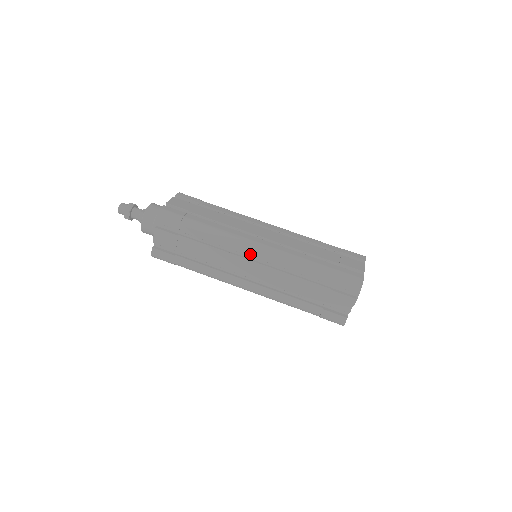
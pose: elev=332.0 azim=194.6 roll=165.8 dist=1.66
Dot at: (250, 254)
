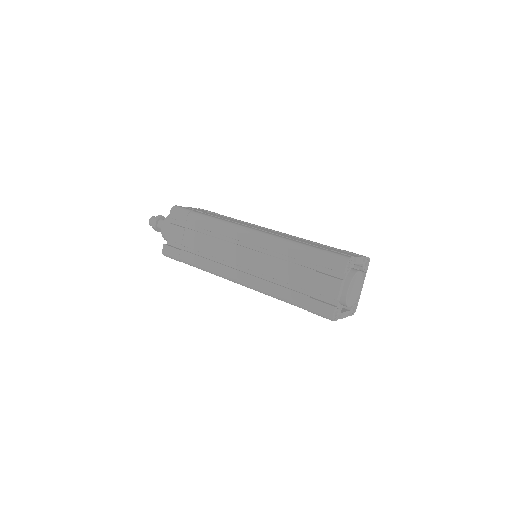
Dot at: (242, 239)
